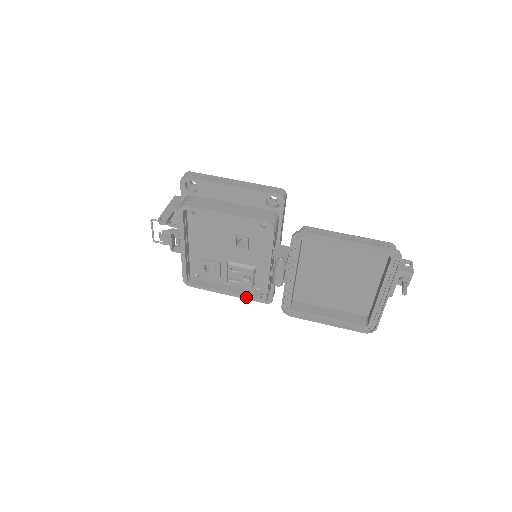
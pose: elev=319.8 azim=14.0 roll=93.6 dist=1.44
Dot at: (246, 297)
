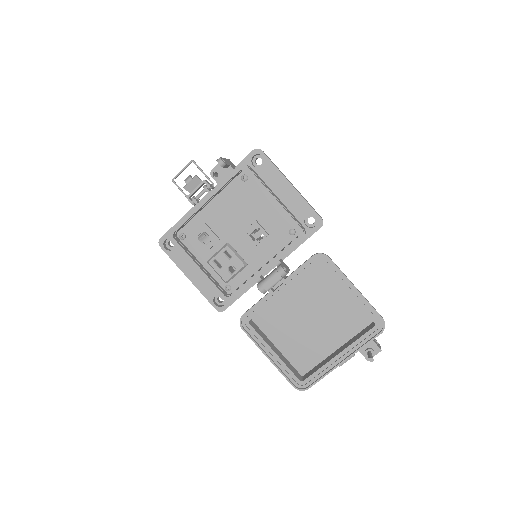
Dot at: (214, 286)
